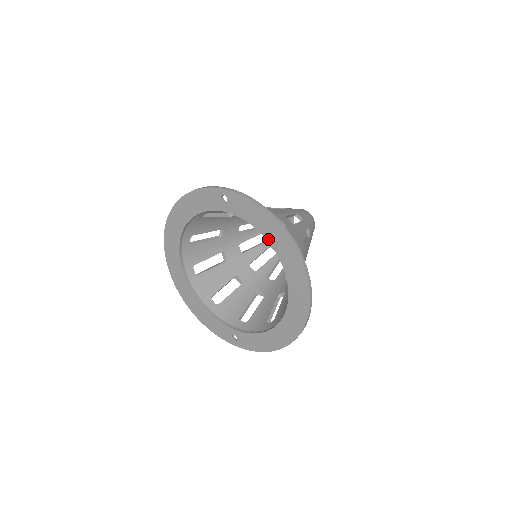
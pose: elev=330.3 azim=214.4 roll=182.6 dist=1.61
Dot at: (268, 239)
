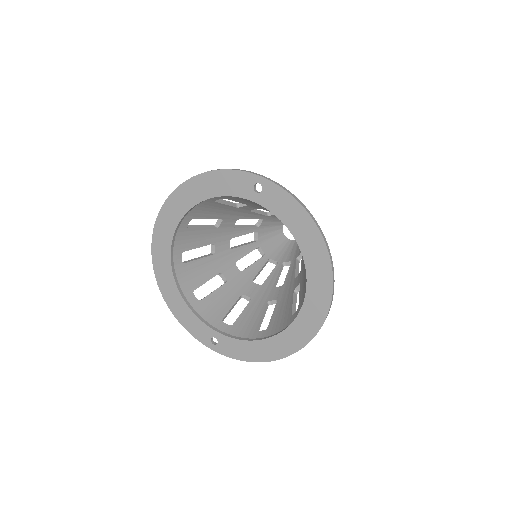
Dot at: (299, 242)
